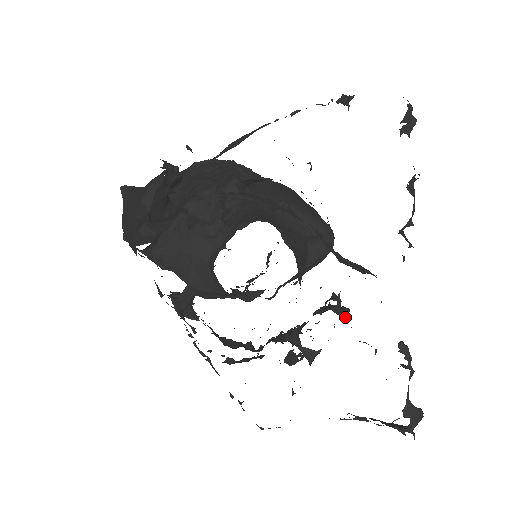
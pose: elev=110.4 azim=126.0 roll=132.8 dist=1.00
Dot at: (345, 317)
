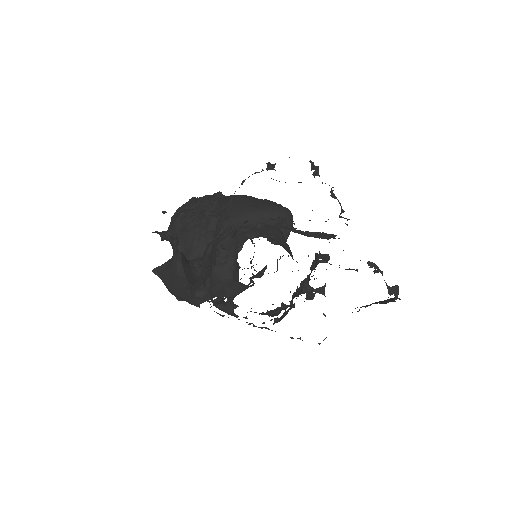
Dot at: (328, 259)
